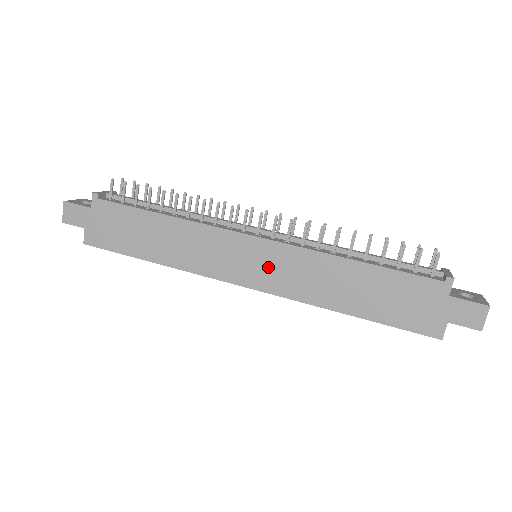
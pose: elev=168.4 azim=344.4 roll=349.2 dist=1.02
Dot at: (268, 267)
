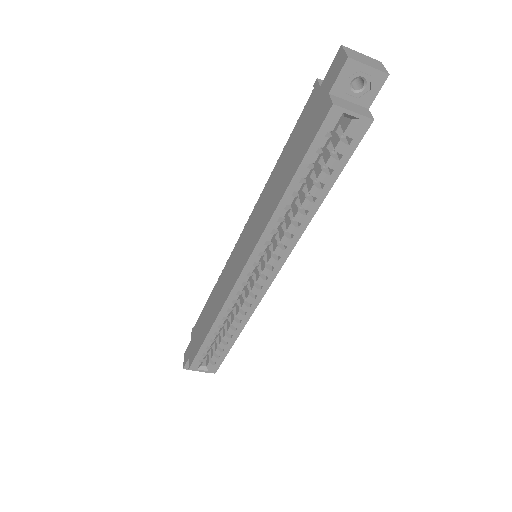
Dot at: (247, 242)
